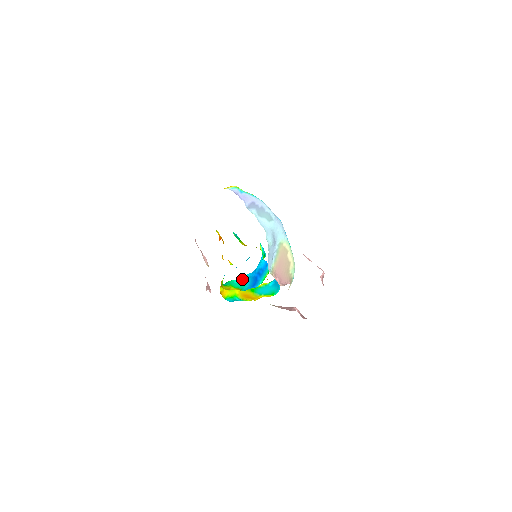
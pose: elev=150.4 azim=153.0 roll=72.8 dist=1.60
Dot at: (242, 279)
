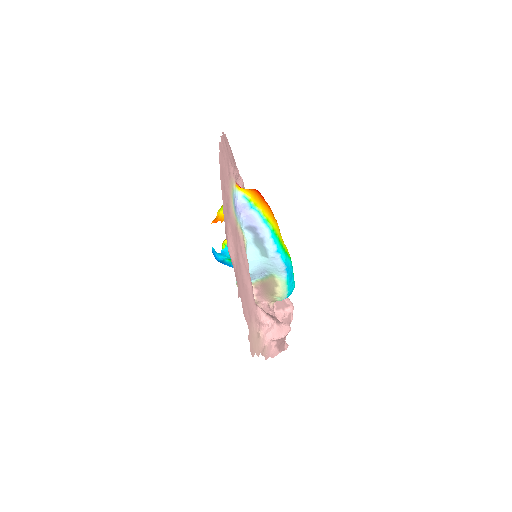
Dot at: occluded
